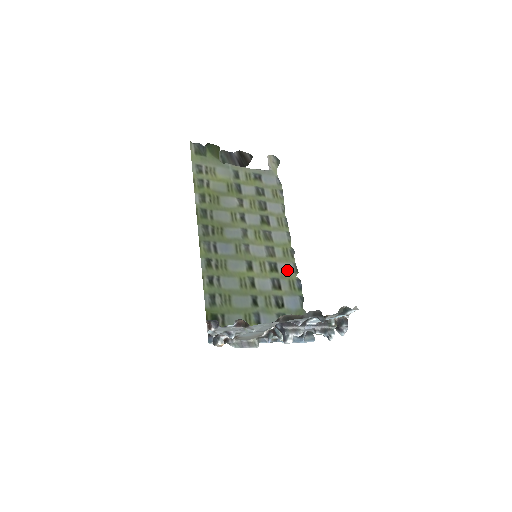
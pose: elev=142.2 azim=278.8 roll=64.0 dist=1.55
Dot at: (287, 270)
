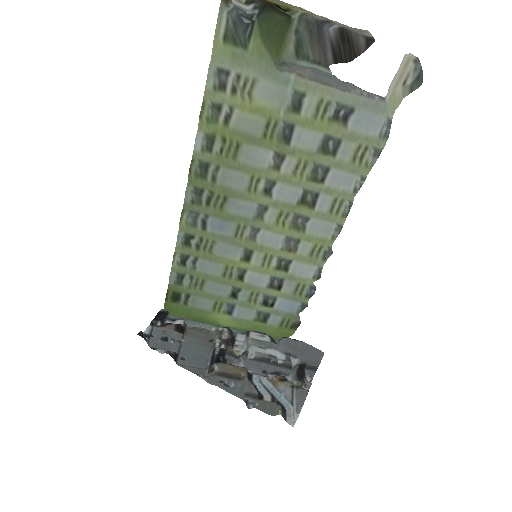
Dot at: (304, 272)
